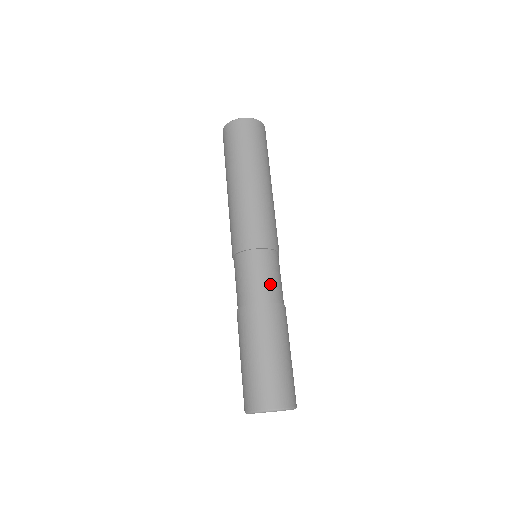
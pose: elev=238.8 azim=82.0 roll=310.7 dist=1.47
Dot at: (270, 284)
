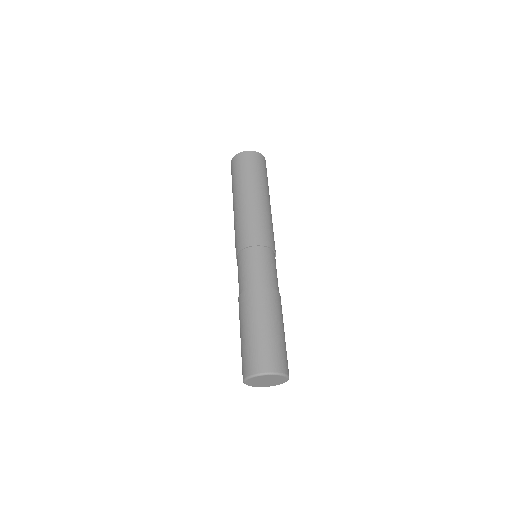
Dot at: (263, 273)
